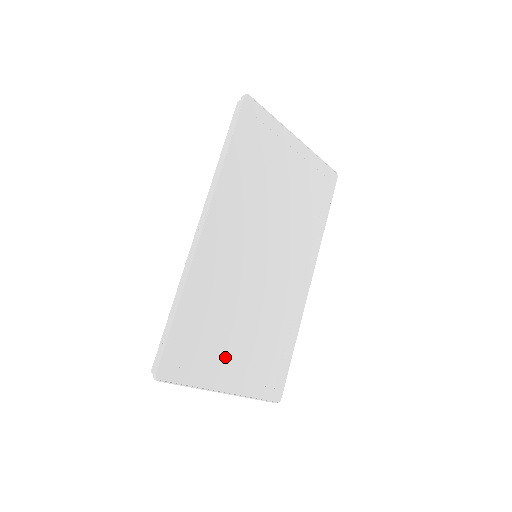
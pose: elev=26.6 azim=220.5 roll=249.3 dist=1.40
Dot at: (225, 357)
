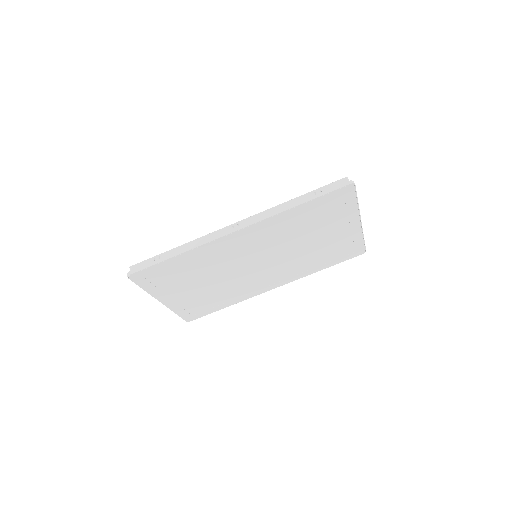
Dot at: (179, 289)
